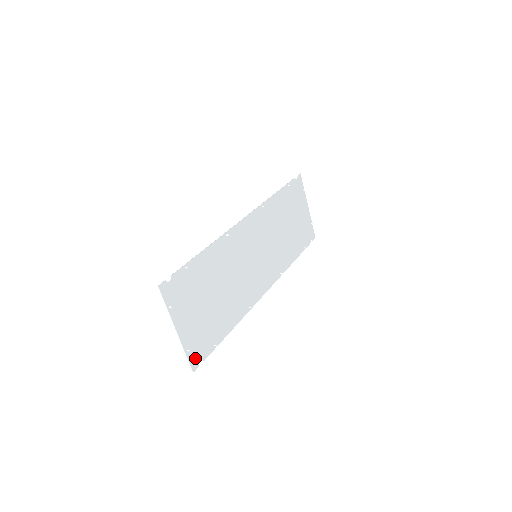
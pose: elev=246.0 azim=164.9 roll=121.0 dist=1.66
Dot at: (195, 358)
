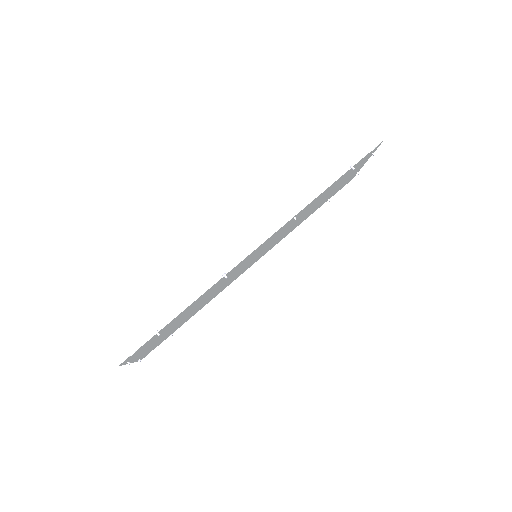
Dot at: occluded
